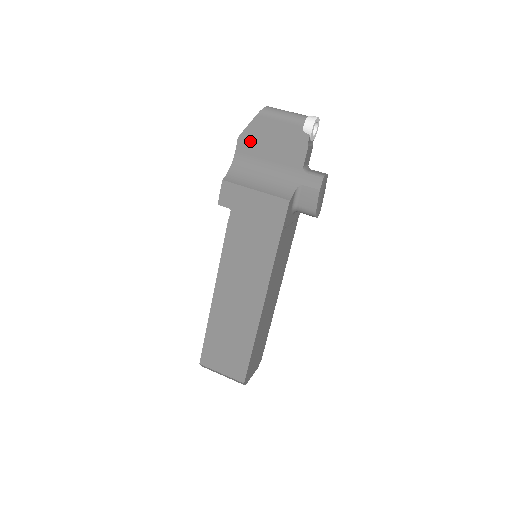
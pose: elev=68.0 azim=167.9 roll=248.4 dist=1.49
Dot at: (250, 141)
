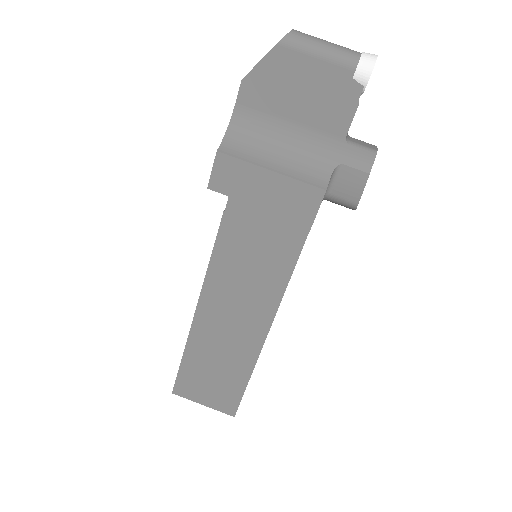
Dot at: (262, 88)
